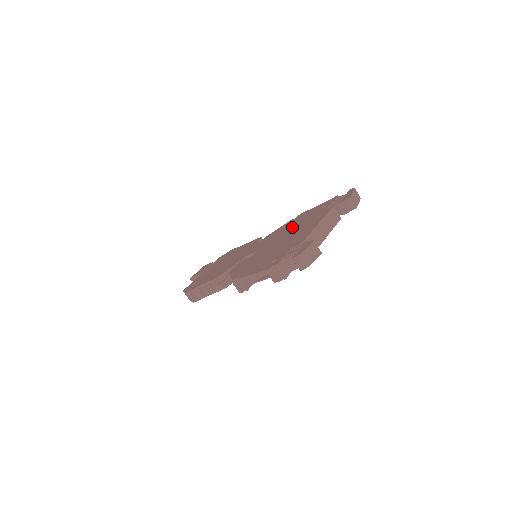
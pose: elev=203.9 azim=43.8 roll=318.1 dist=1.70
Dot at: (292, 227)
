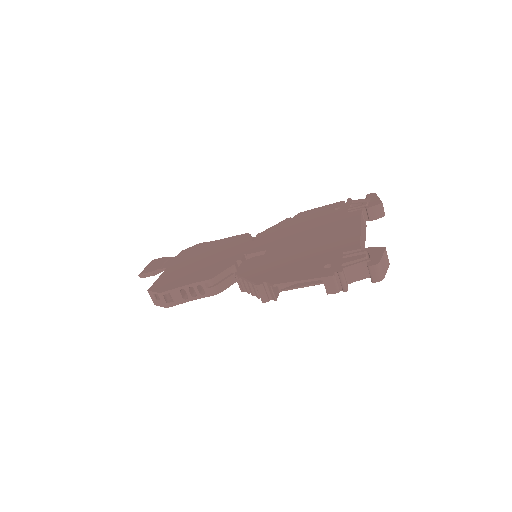
Dot at: (306, 227)
